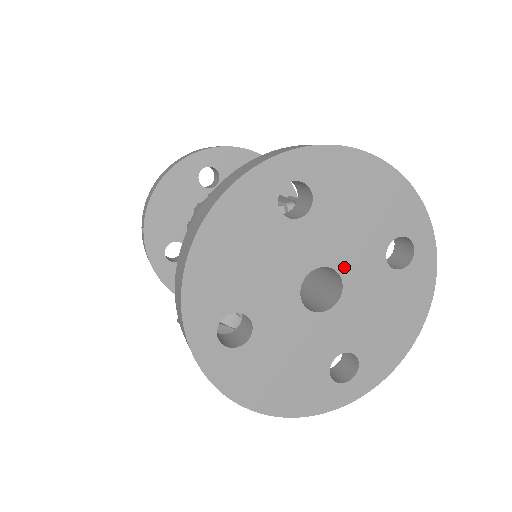
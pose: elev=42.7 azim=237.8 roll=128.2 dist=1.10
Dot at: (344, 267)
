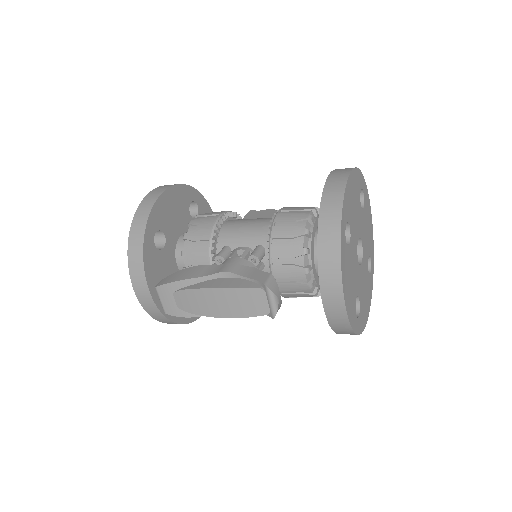
Dot at: (363, 249)
